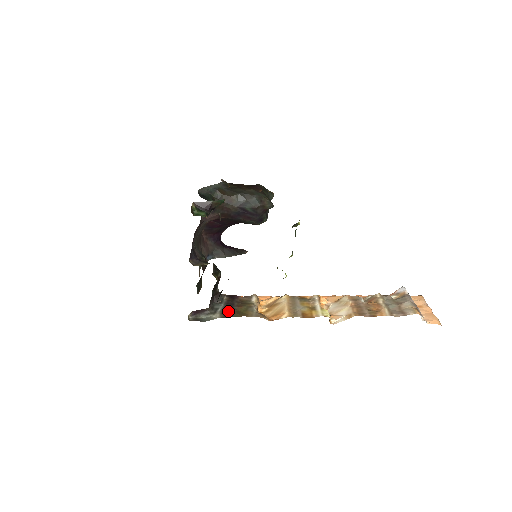
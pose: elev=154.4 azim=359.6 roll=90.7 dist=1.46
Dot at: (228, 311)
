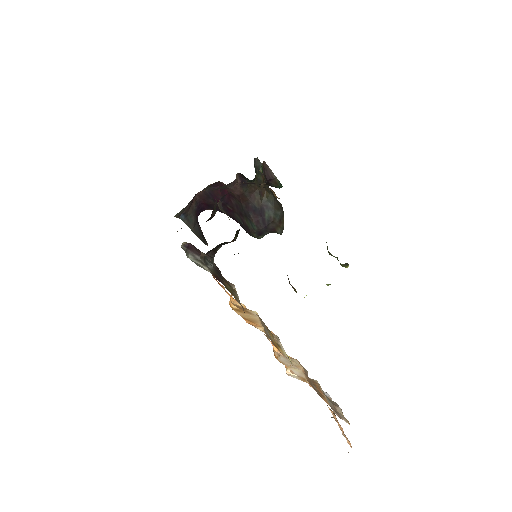
Dot at: (218, 276)
